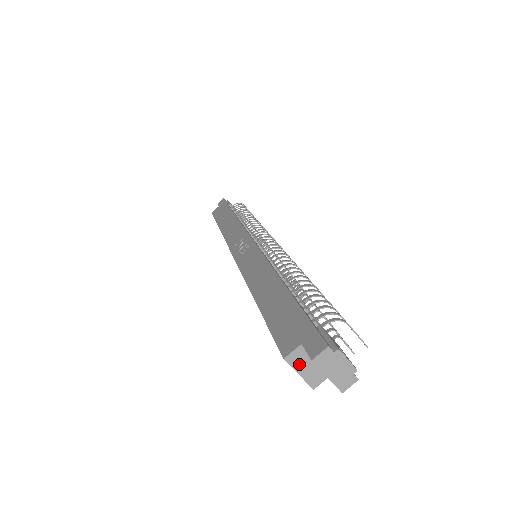
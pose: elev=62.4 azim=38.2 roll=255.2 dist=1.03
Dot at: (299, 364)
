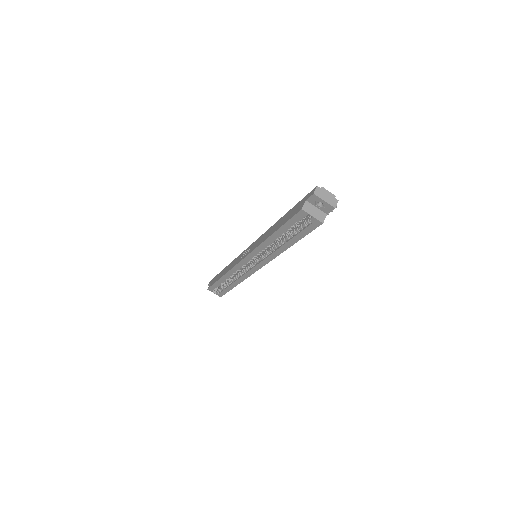
Dot at: (310, 211)
